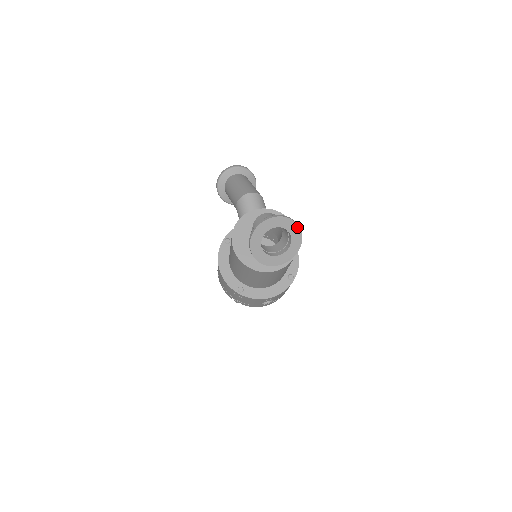
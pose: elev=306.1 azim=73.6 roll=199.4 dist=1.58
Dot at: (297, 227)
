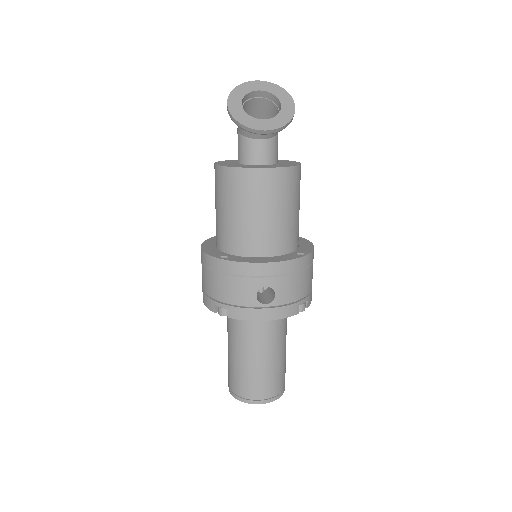
Dot at: (288, 95)
